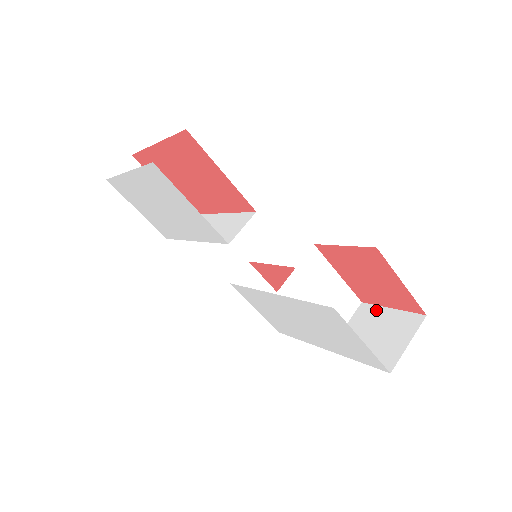
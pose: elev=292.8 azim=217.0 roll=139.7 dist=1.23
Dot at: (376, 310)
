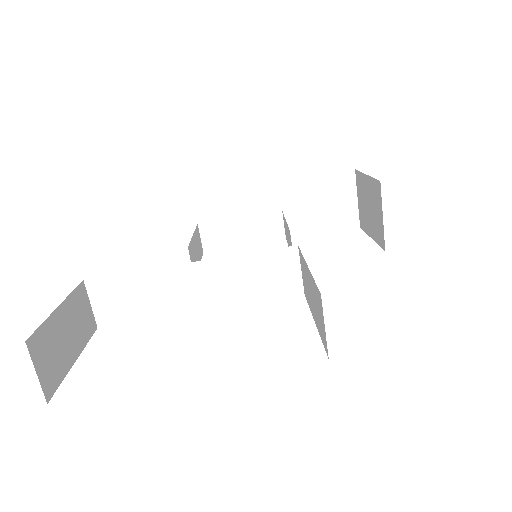
Dot at: (302, 183)
